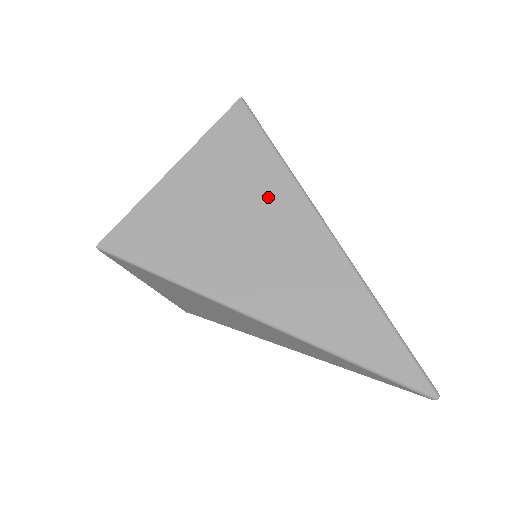
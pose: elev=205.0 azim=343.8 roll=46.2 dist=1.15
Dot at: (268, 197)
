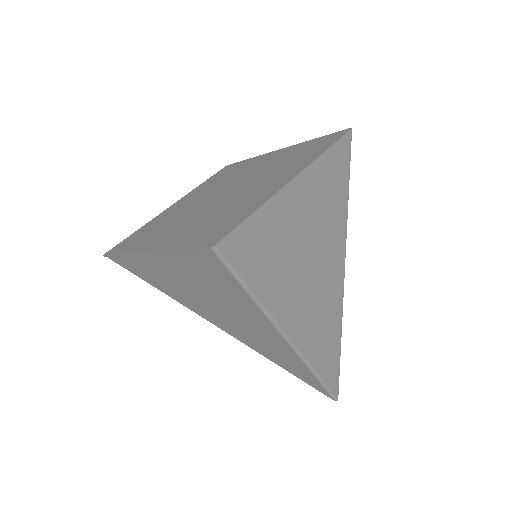
Dot at: (332, 238)
